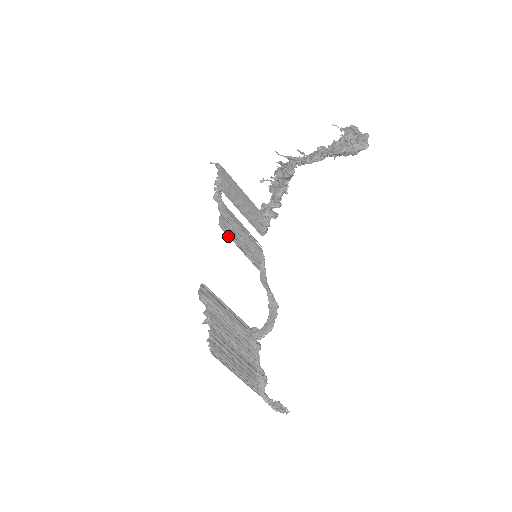
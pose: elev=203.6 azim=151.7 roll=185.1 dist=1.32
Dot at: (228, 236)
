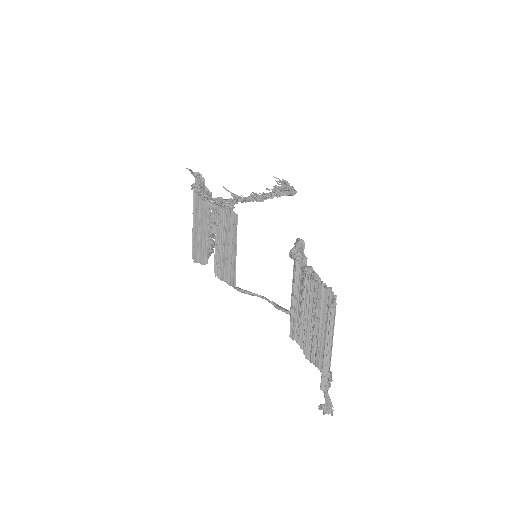
Dot at: occluded
